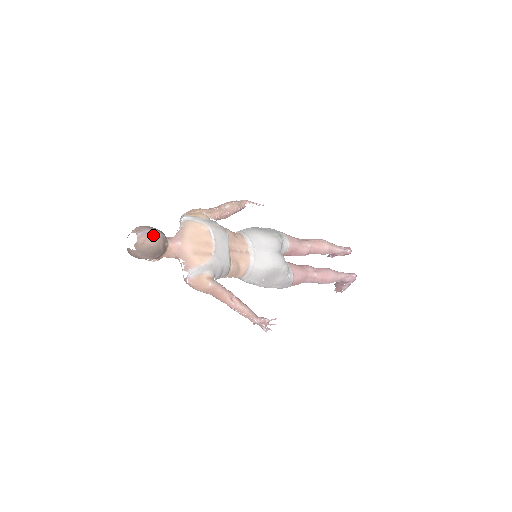
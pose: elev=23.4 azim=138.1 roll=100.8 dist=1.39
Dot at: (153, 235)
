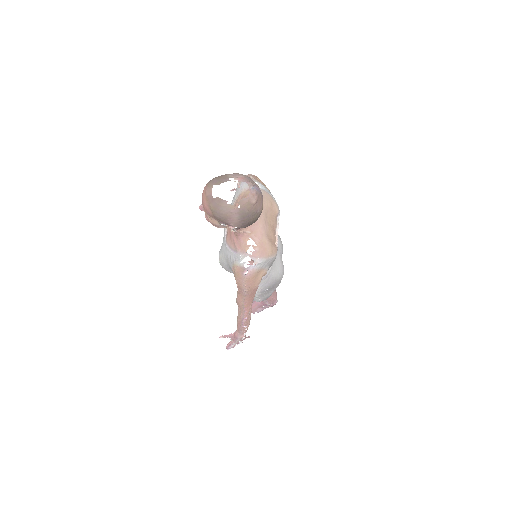
Dot at: (262, 197)
